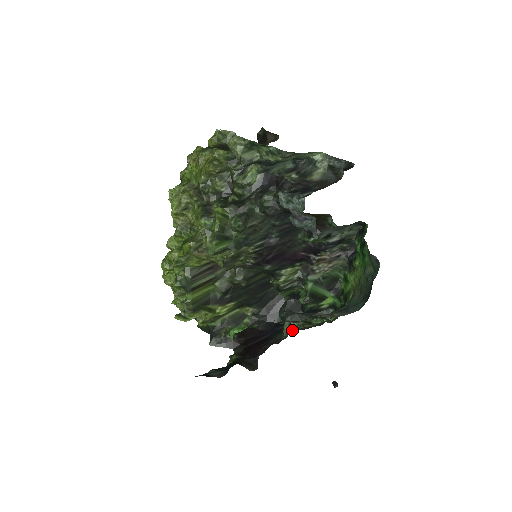
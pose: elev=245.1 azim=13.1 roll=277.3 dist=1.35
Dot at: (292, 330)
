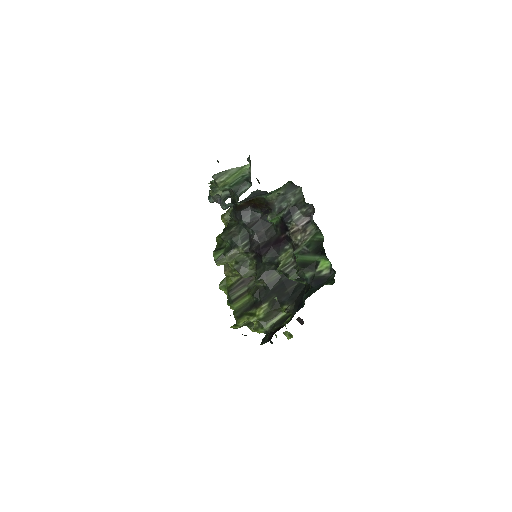
Dot at: occluded
